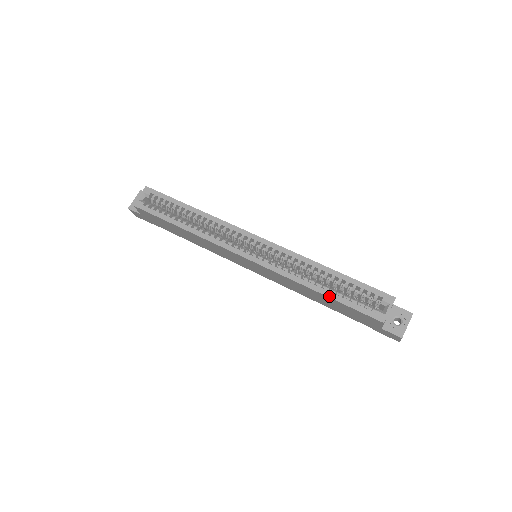
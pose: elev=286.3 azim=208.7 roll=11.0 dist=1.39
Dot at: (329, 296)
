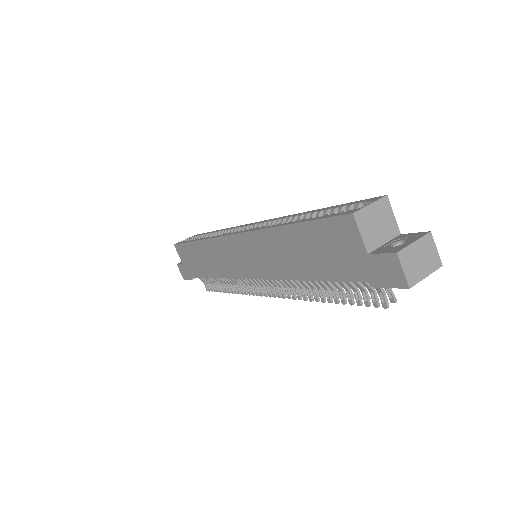
Dot at: (295, 222)
